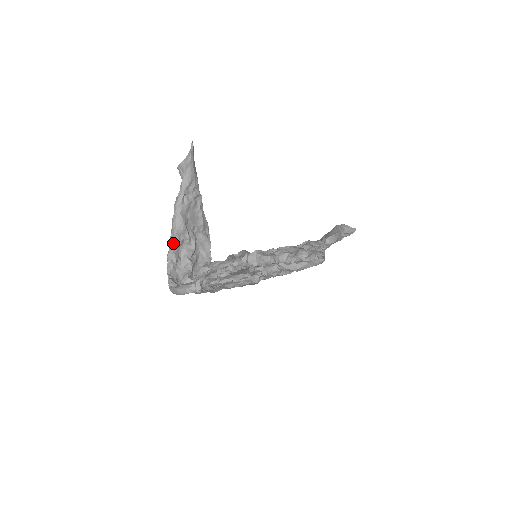
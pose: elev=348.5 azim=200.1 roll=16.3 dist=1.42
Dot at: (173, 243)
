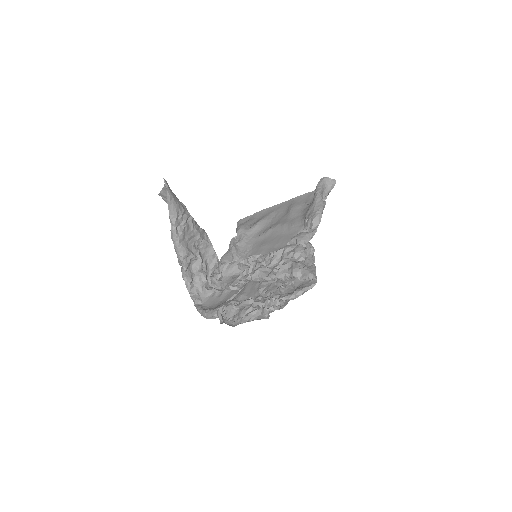
Dot at: (183, 267)
